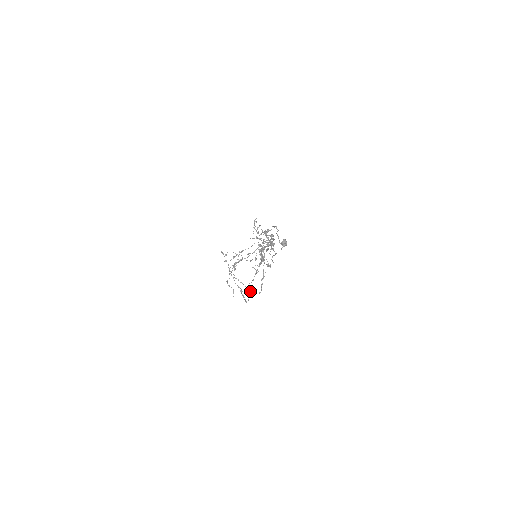
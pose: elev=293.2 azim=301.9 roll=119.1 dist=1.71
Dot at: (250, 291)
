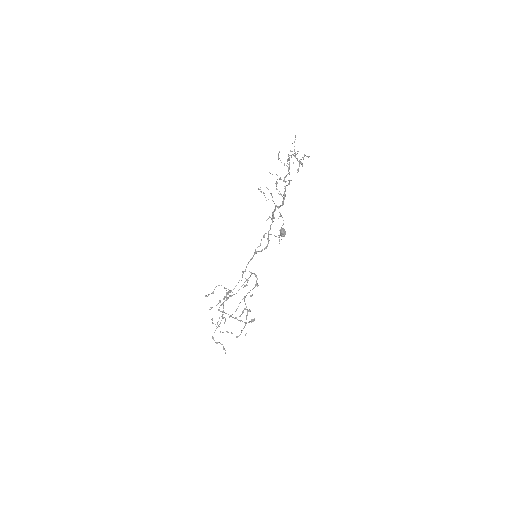
Dot at: (246, 333)
